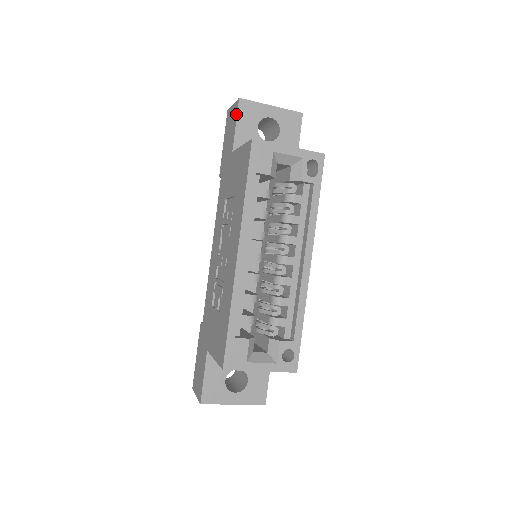
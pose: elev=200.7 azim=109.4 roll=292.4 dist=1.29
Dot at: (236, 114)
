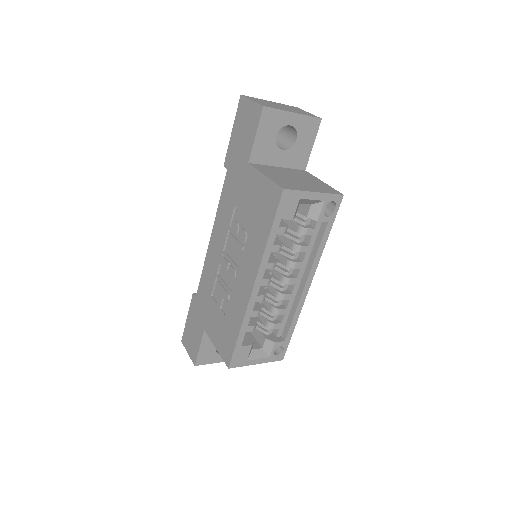
Dot at: (257, 122)
